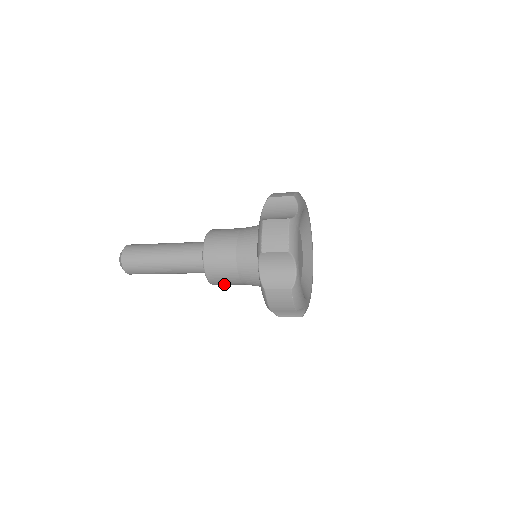
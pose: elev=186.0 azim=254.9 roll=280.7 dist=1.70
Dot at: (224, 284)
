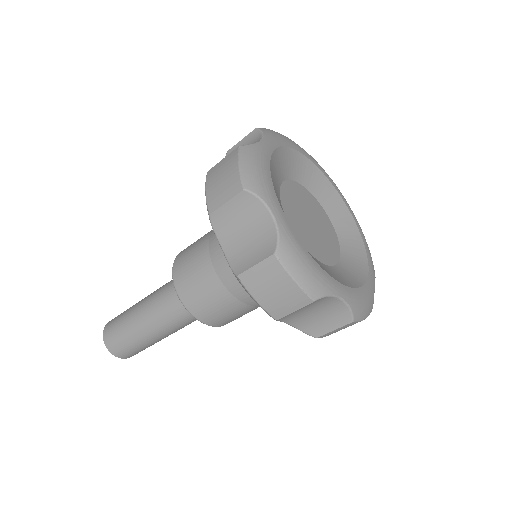
Dot at: (192, 287)
